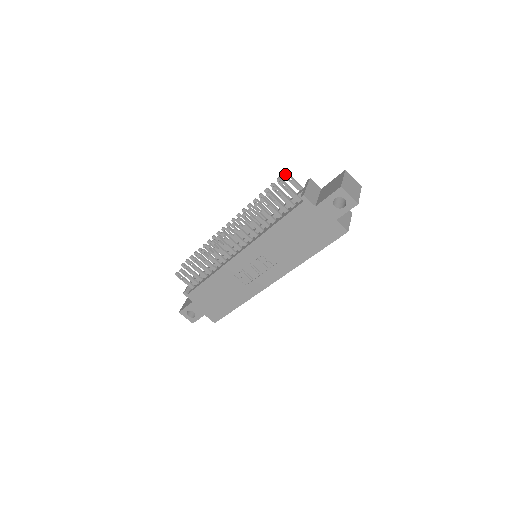
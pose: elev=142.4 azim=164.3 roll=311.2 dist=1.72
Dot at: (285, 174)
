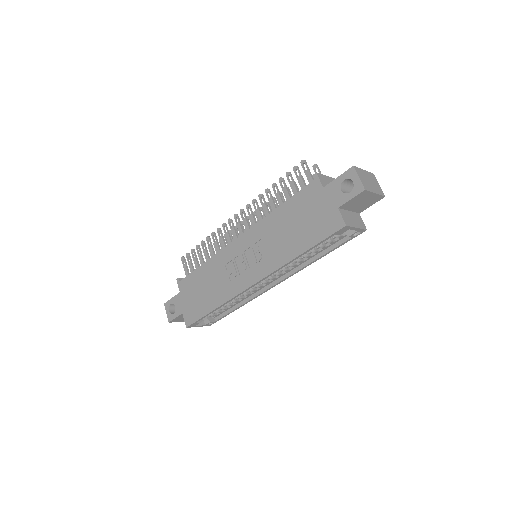
Dot at: (315, 166)
